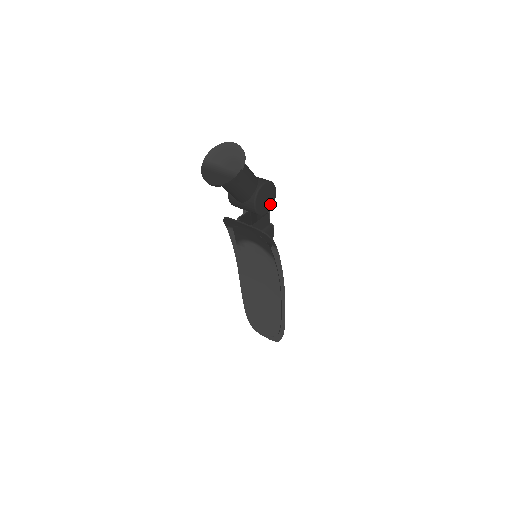
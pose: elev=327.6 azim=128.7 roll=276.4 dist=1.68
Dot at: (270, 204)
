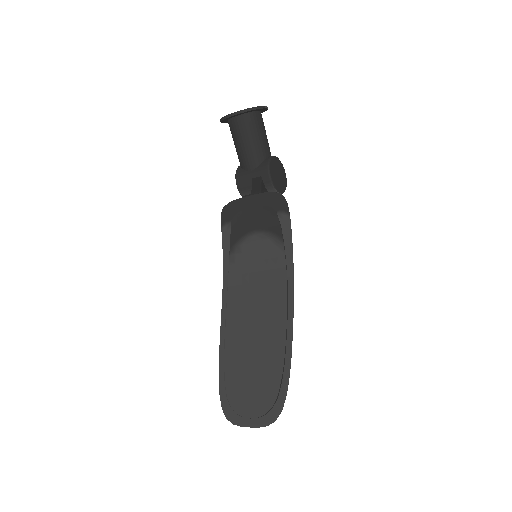
Dot at: (281, 187)
